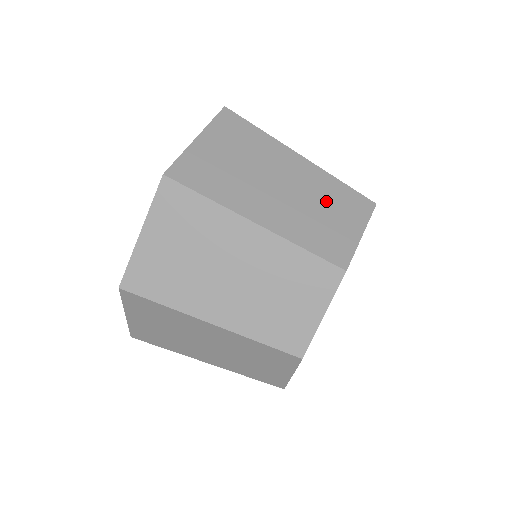
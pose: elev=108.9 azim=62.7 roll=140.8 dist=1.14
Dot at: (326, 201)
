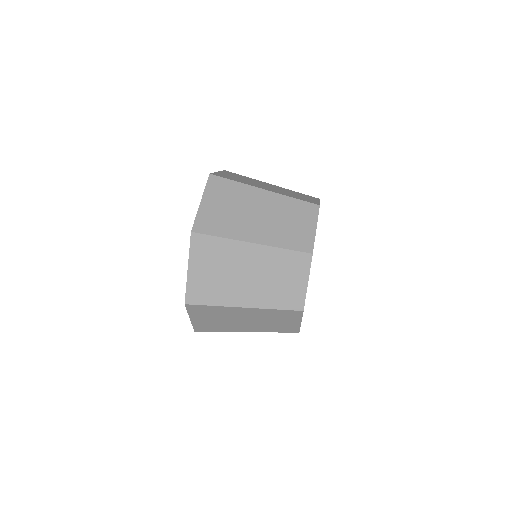
Dot at: (289, 214)
